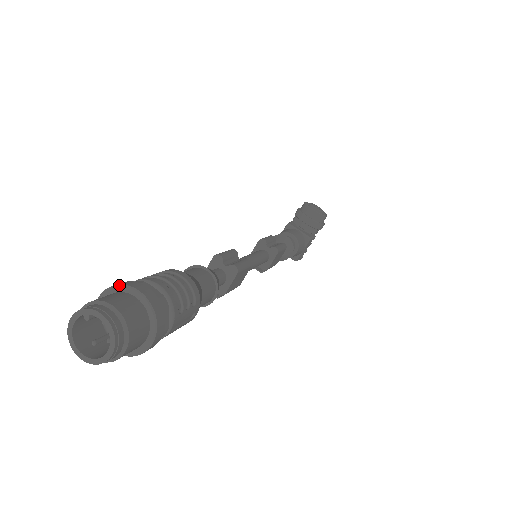
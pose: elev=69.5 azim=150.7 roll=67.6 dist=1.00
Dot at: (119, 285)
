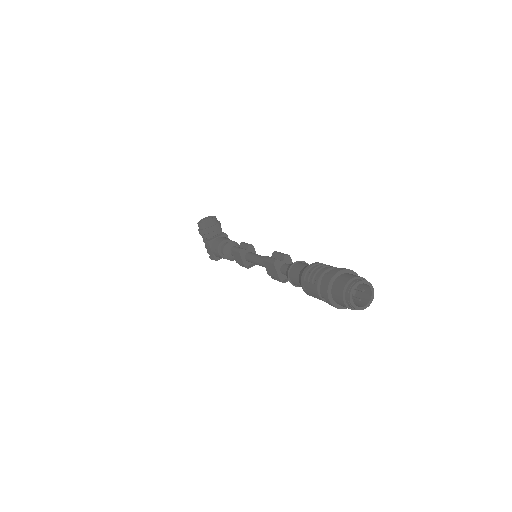
Dot at: (331, 281)
